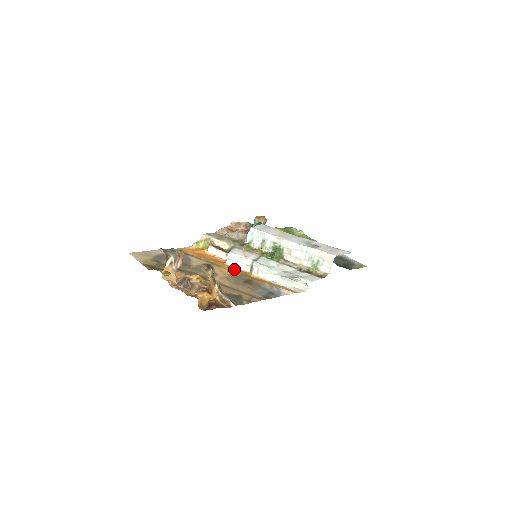
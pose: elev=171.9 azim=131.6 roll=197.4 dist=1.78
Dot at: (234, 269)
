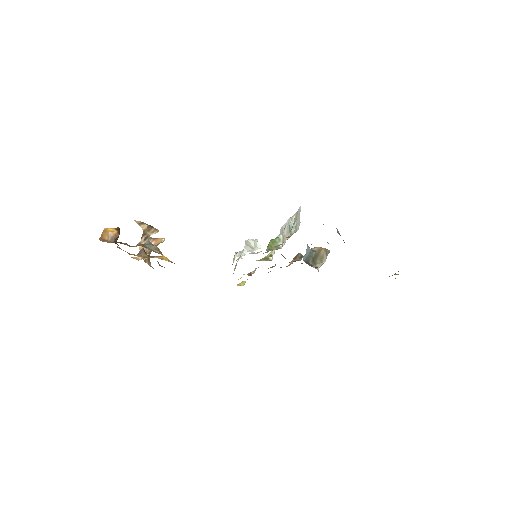
Dot at: occluded
